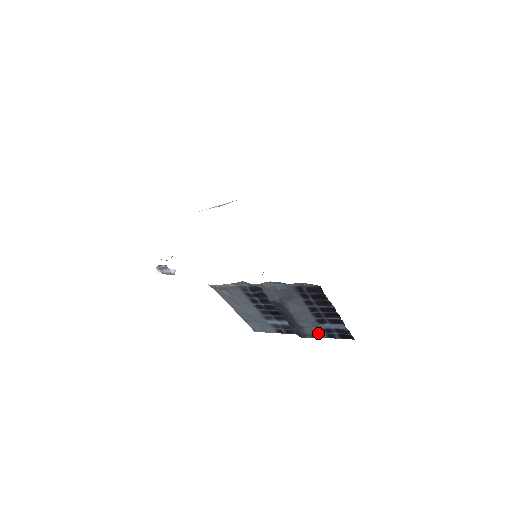
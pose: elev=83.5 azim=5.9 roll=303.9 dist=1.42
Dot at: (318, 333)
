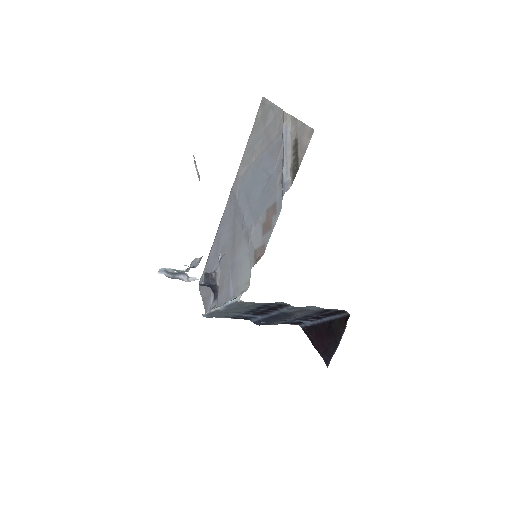
Dot at: (278, 323)
